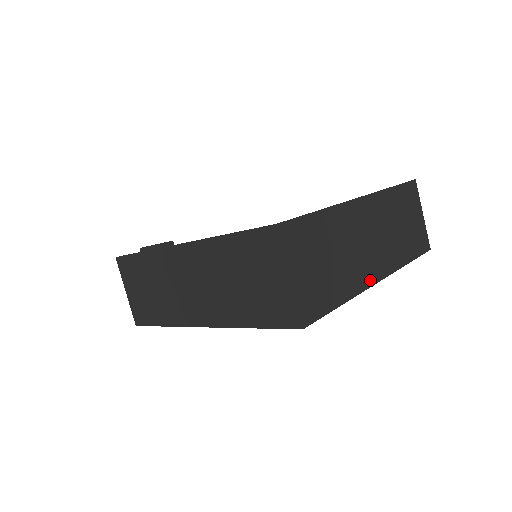
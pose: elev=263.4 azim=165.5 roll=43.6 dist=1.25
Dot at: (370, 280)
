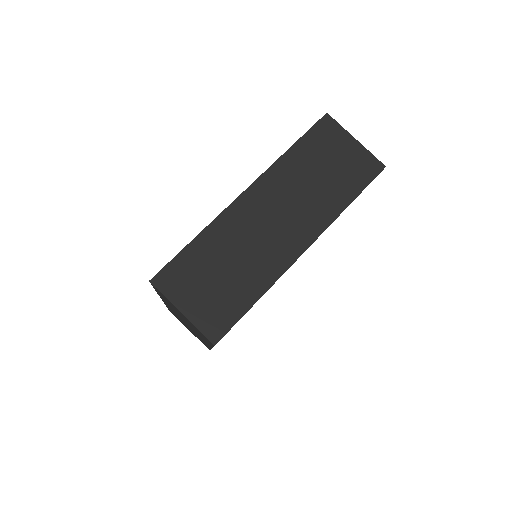
Dot at: (290, 257)
